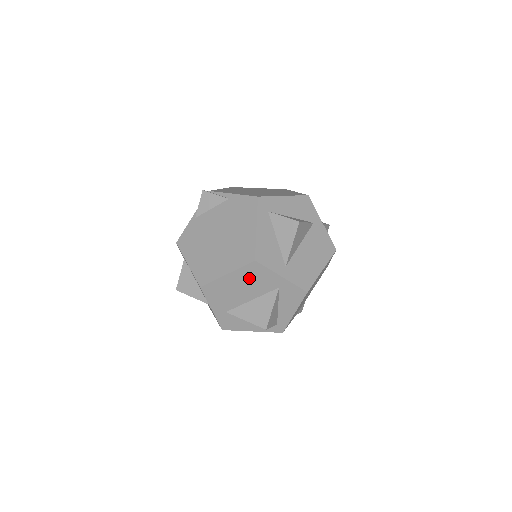
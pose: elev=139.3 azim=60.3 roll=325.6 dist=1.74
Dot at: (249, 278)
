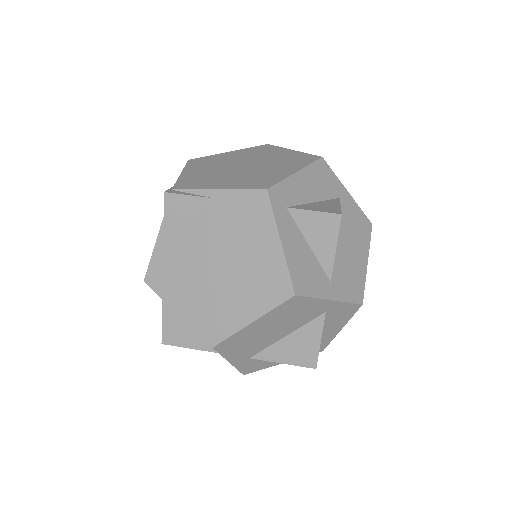
Dot at: (284, 316)
